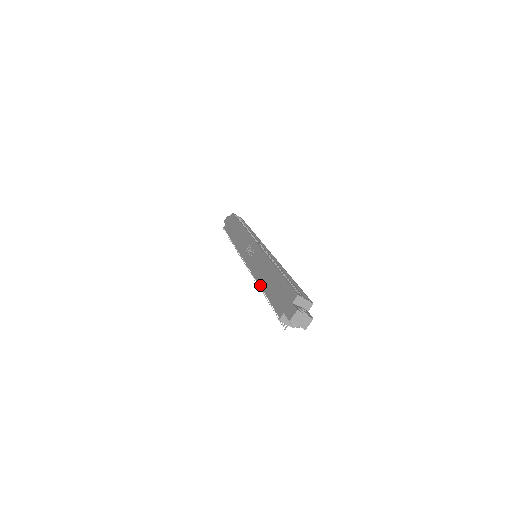
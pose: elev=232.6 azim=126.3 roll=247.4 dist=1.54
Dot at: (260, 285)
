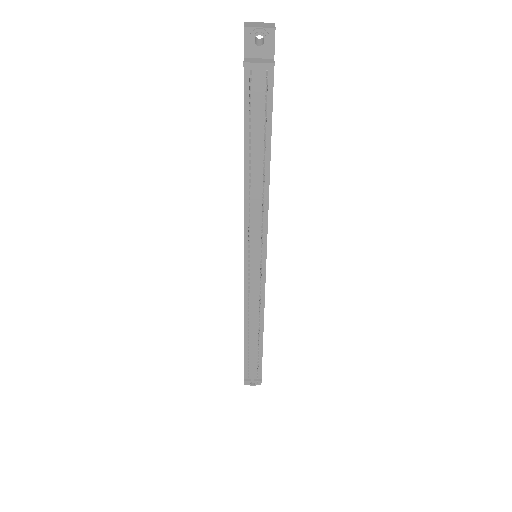
Dot at: occluded
